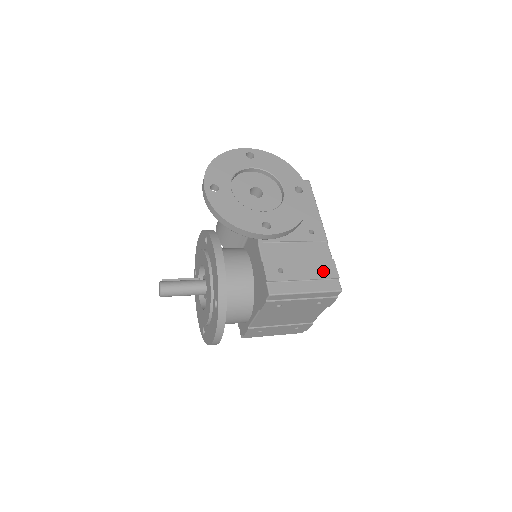
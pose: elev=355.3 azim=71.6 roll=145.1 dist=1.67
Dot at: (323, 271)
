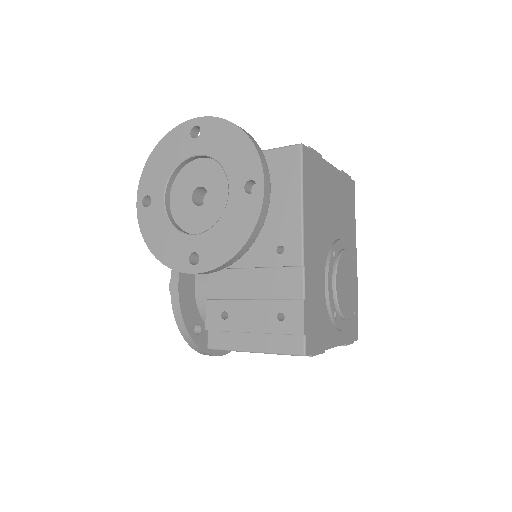
Dot at: (281, 321)
